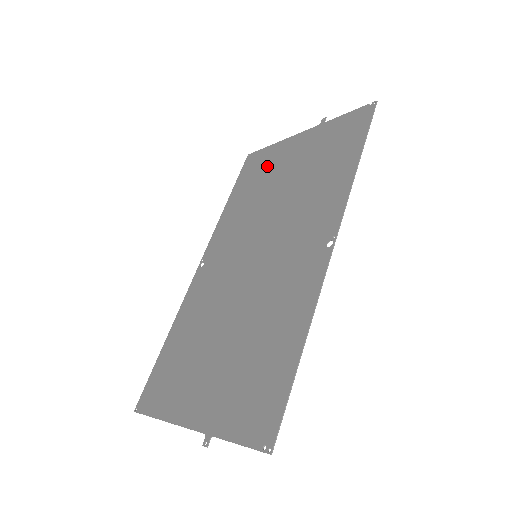
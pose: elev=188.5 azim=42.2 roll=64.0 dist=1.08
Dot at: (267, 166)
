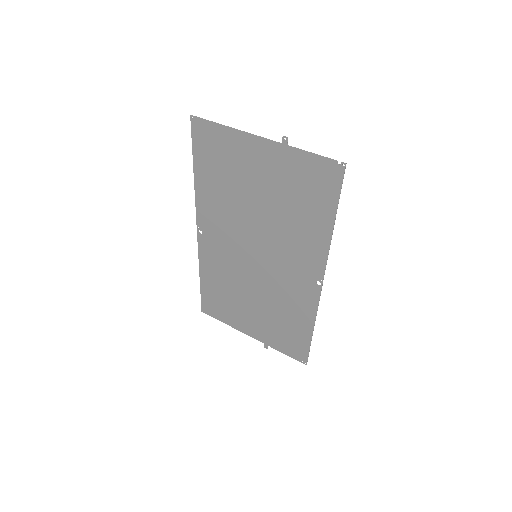
Dot at: (229, 159)
